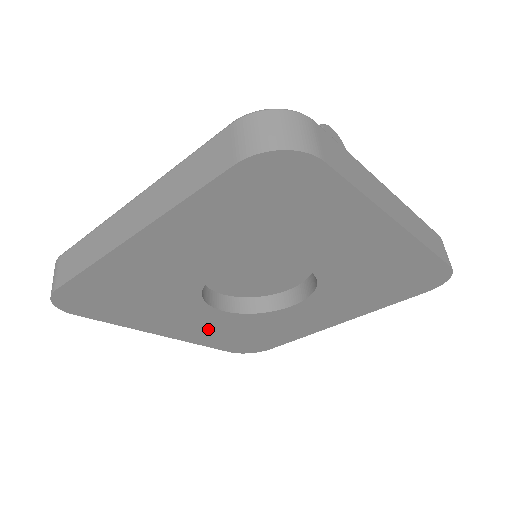
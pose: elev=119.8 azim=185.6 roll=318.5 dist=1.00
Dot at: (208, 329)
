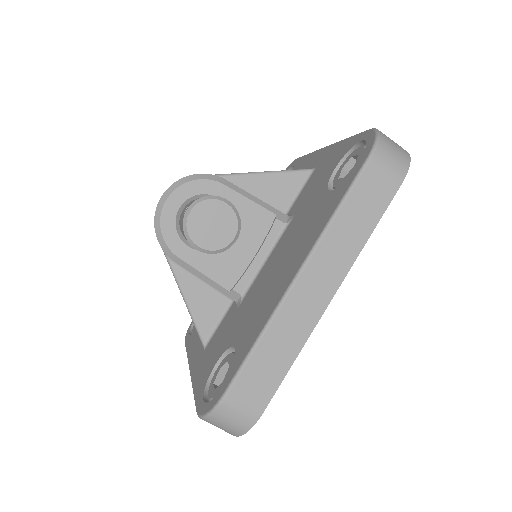
Dot at: occluded
